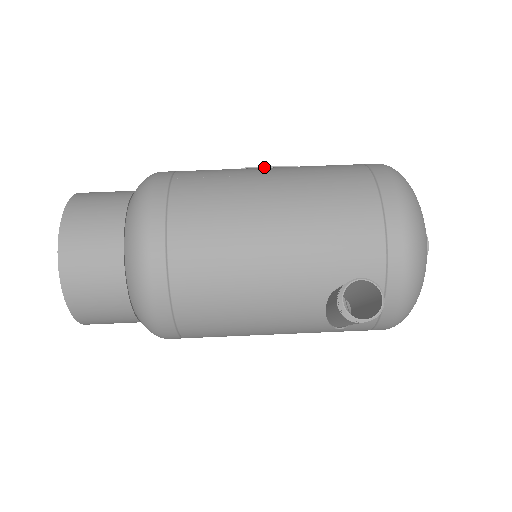
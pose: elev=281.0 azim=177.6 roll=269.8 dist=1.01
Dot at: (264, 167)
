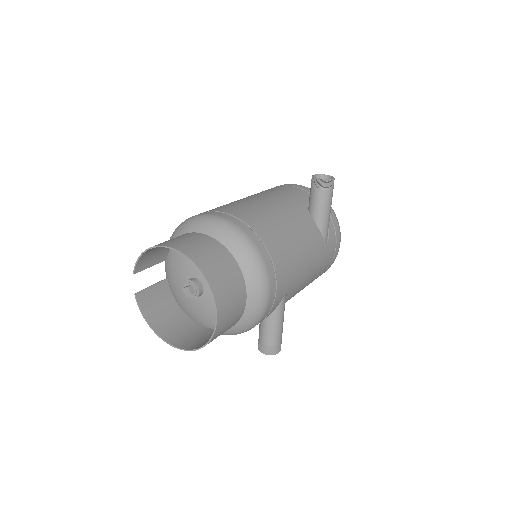
Dot at: occluded
